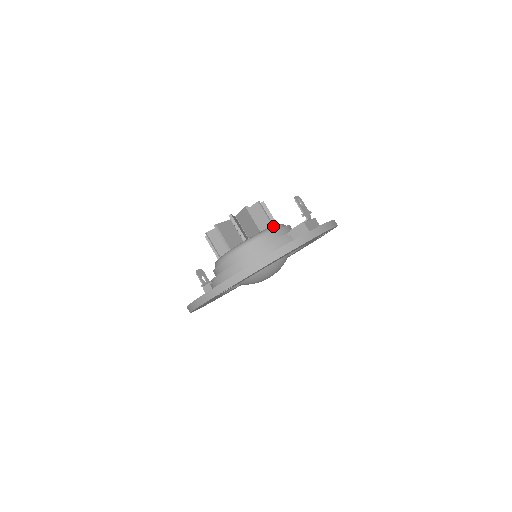
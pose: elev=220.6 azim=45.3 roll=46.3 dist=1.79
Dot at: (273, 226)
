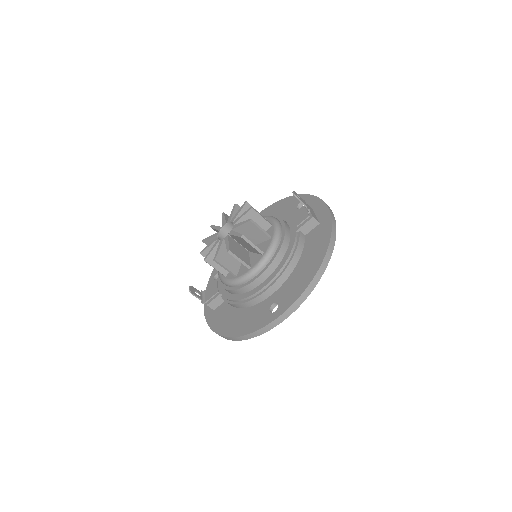
Dot at: (277, 227)
